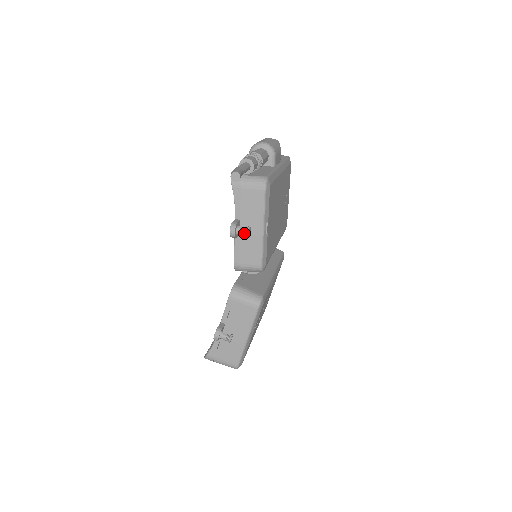
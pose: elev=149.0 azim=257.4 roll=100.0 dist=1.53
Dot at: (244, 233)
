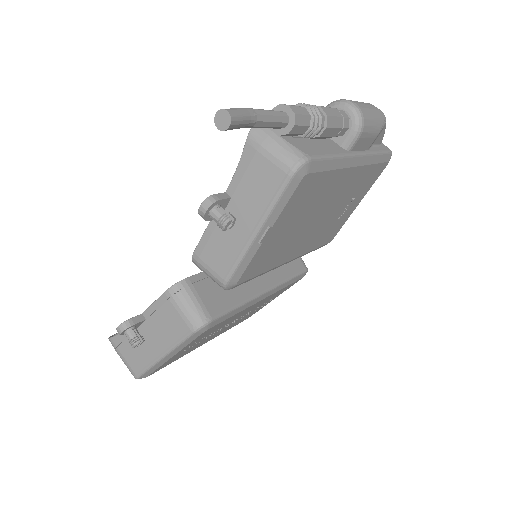
Dot at: (219, 222)
